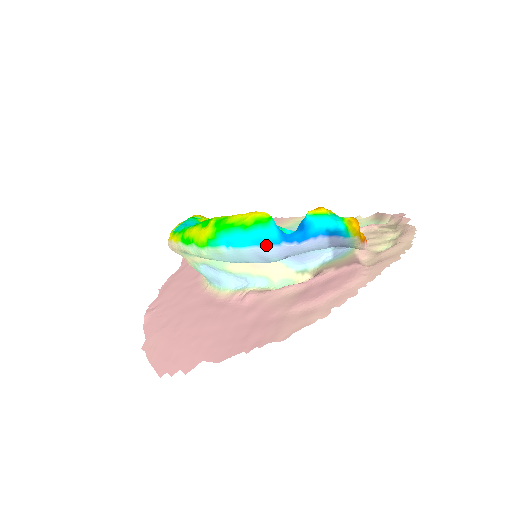
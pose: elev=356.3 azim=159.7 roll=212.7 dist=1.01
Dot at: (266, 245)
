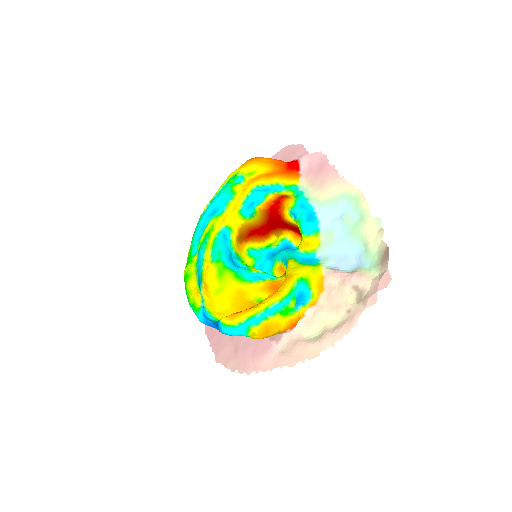
Dot at: occluded
